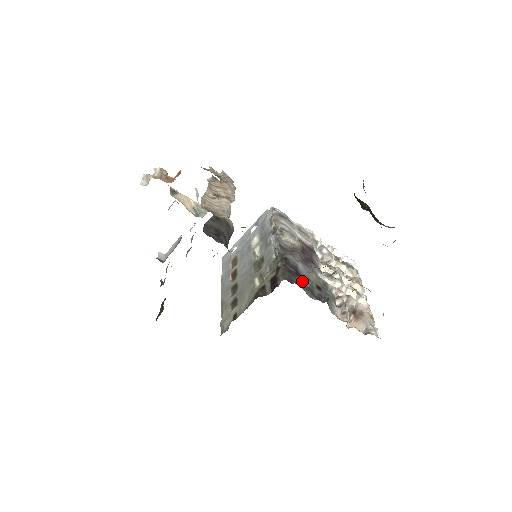
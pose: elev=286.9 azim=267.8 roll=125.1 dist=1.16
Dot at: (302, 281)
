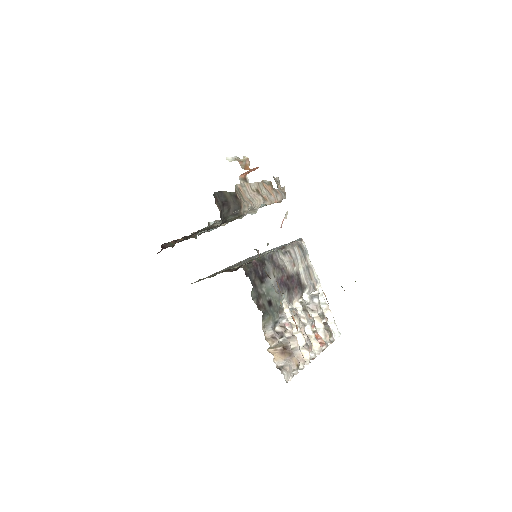
Dot at: (259, 285)
